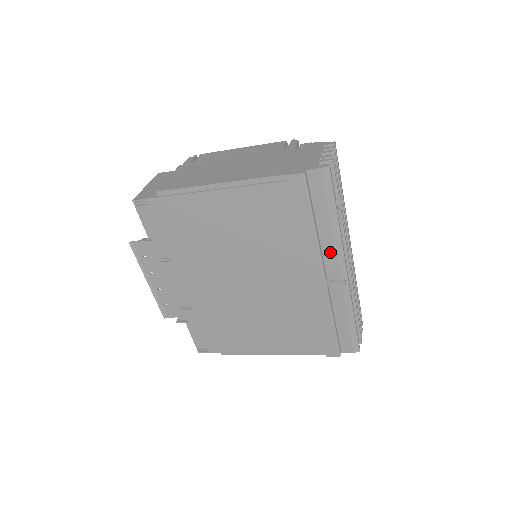
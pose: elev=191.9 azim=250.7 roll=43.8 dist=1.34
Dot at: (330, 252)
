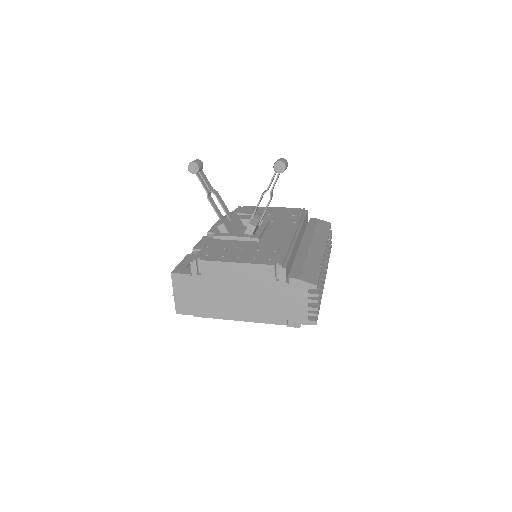
Dot at: occluded
